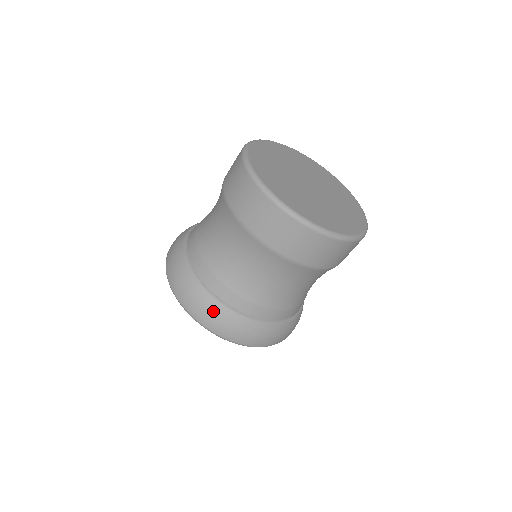
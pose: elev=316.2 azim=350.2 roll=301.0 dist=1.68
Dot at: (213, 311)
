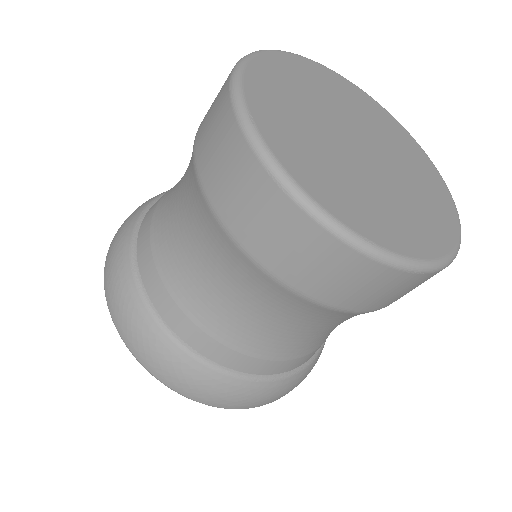
Dot at: (291, 386)
